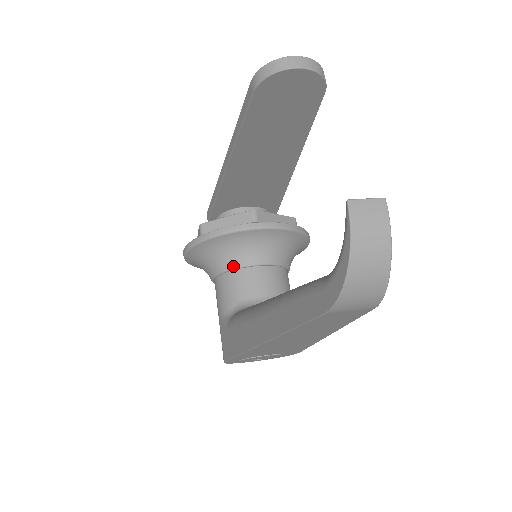
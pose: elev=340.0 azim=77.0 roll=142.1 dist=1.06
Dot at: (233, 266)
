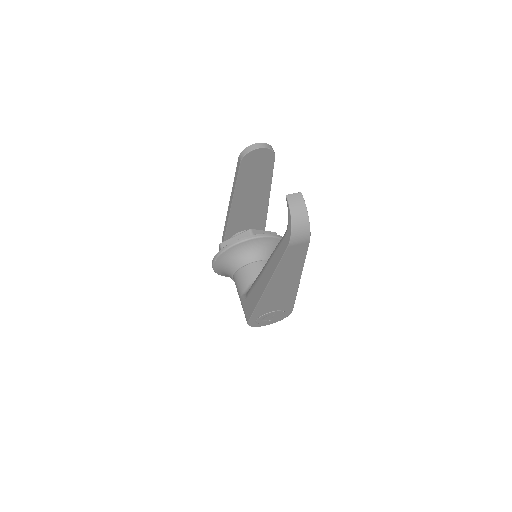
Dot at: (243, 264)
